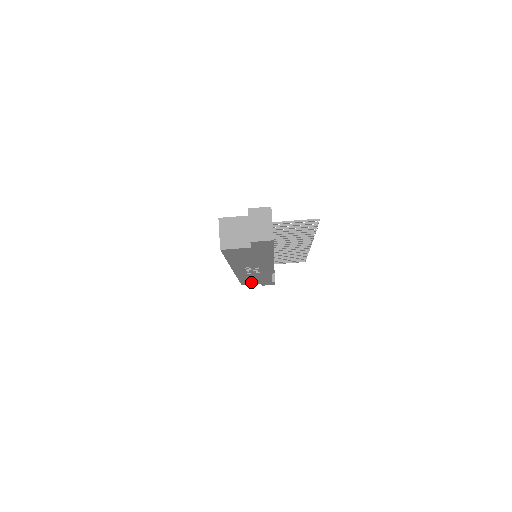
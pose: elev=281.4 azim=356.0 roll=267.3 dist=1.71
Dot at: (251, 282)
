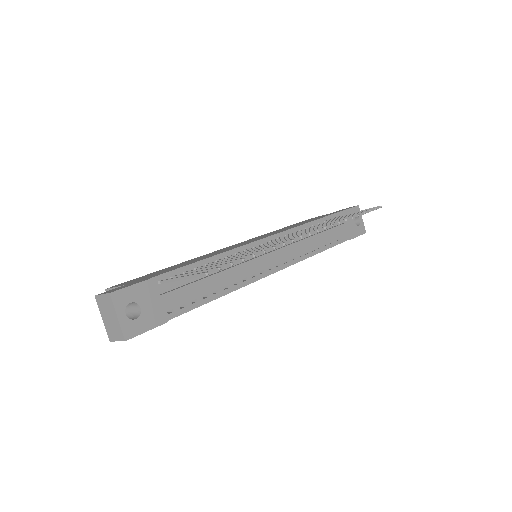
Dot at: occluded
